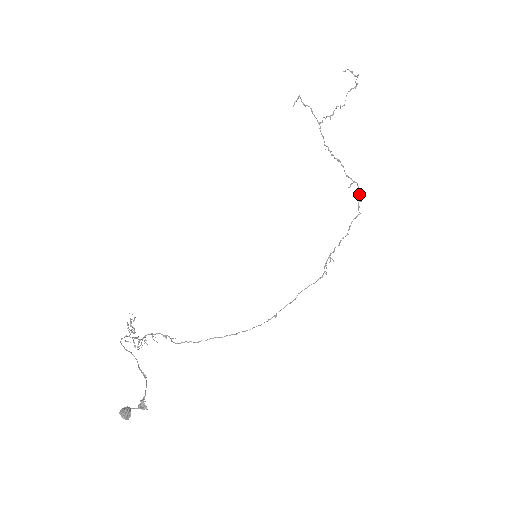
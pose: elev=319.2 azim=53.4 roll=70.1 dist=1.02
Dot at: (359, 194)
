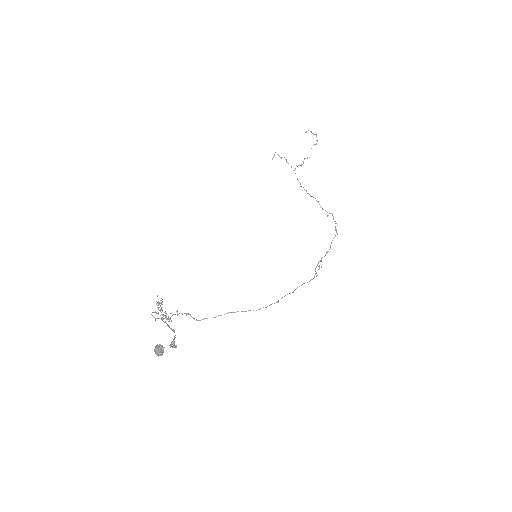
Dot at: (335, 221)
